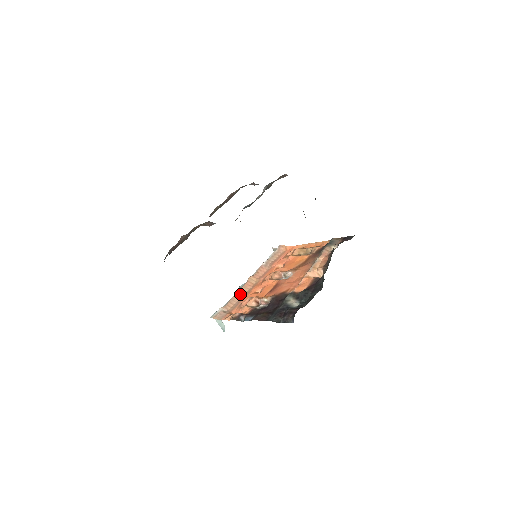
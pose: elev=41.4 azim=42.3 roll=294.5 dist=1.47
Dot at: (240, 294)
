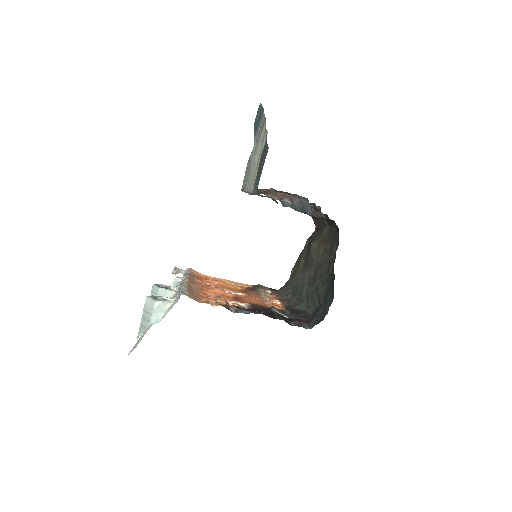
Dot at: (191, 289)
